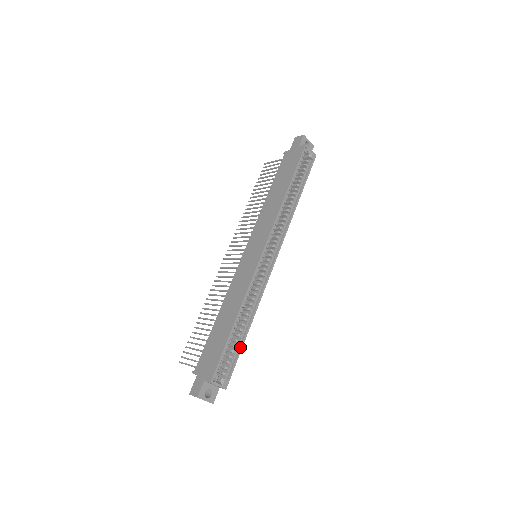
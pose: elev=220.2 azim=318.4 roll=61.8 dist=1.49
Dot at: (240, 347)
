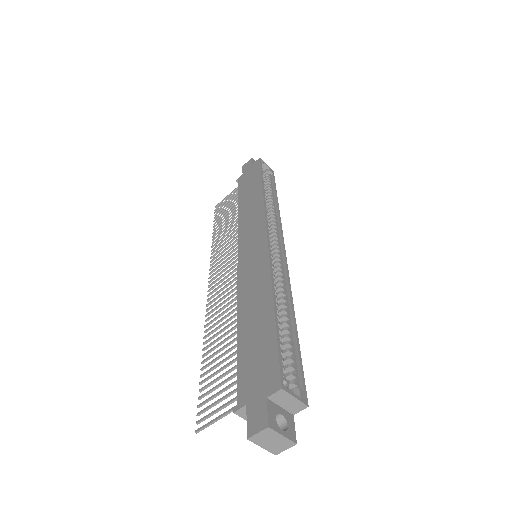
Dot at: (296, 343)
